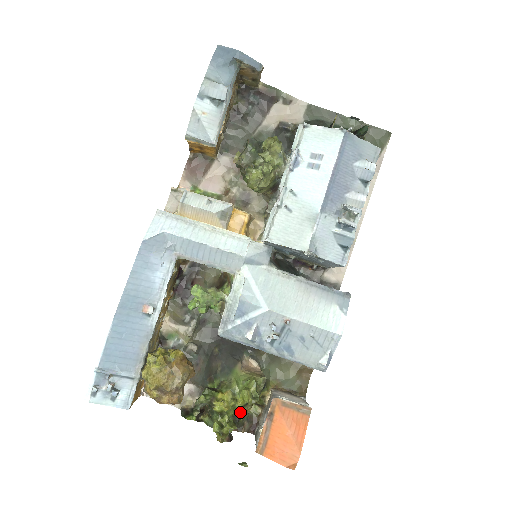
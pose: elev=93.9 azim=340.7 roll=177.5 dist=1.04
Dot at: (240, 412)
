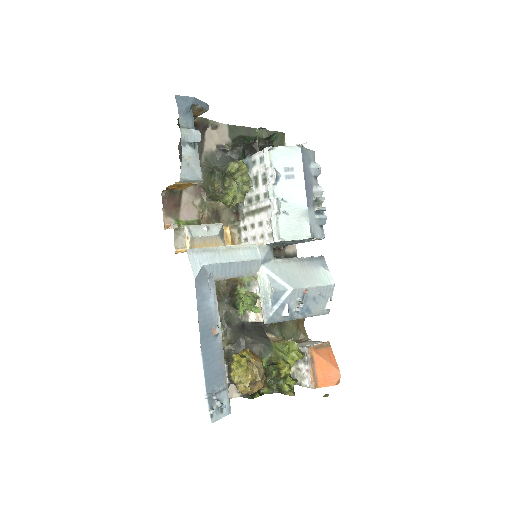
Dot at: occluded
